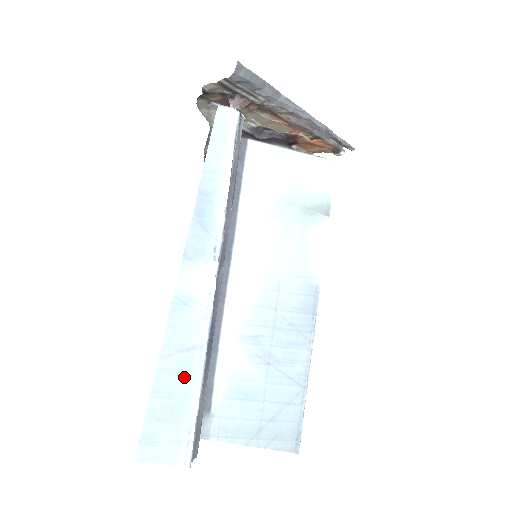
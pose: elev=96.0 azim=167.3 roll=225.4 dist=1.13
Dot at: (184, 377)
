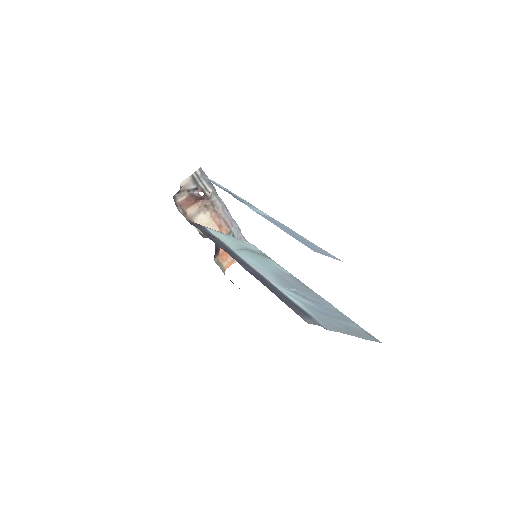
Dot at: (294, 233)
